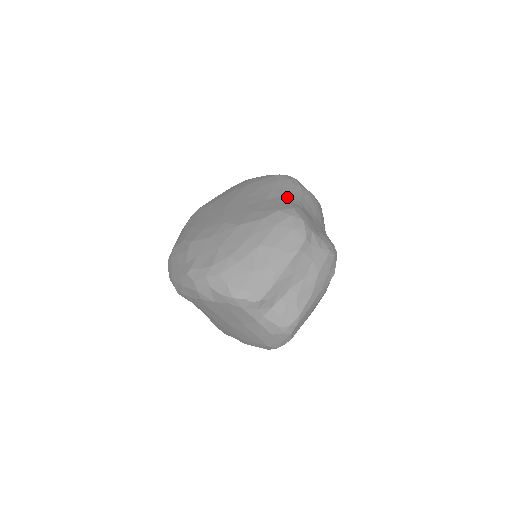
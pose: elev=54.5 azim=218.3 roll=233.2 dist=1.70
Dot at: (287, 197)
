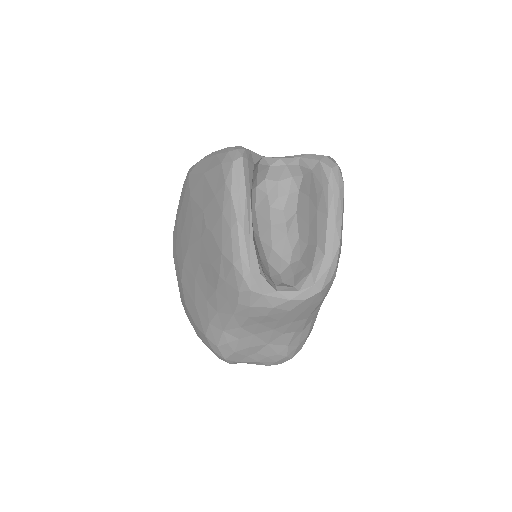
Dot at: (222, 321)
